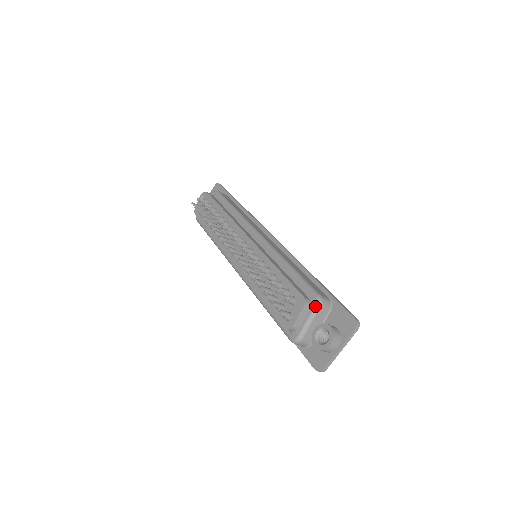
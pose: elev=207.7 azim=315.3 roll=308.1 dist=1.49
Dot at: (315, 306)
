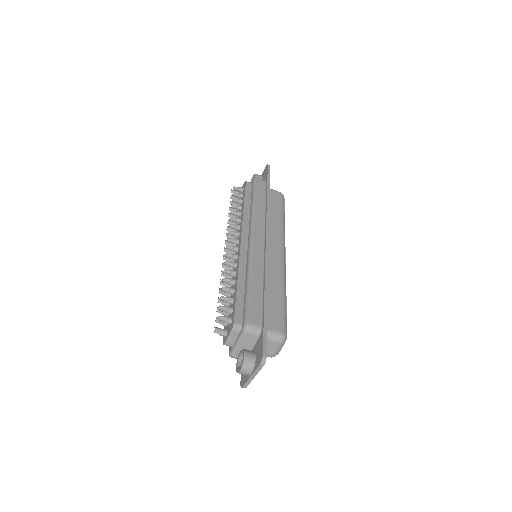
Dot at: (241, 332)
